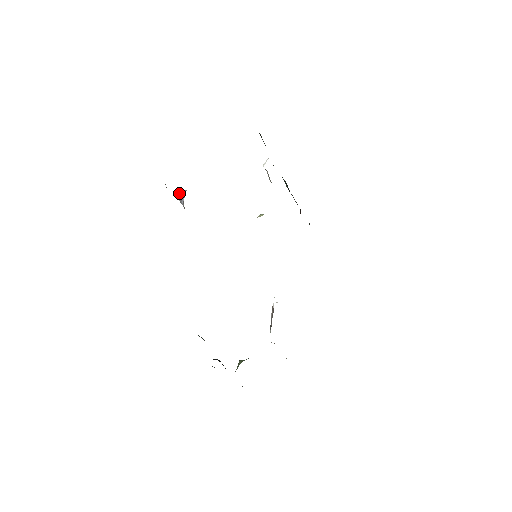
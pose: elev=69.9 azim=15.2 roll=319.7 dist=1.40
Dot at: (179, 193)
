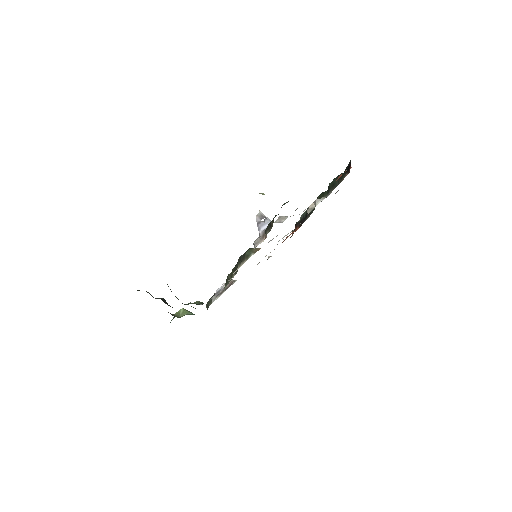
Dot at: (260, 213)
